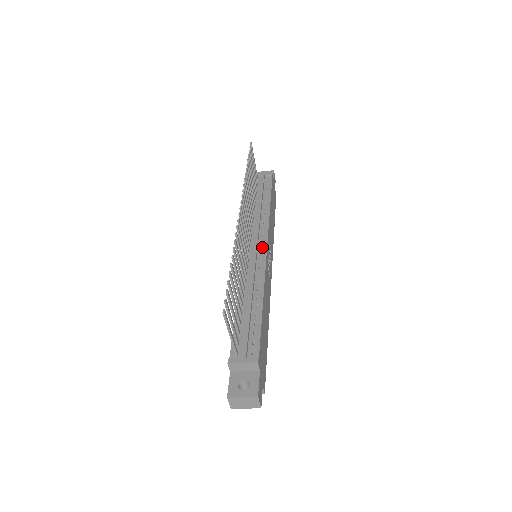
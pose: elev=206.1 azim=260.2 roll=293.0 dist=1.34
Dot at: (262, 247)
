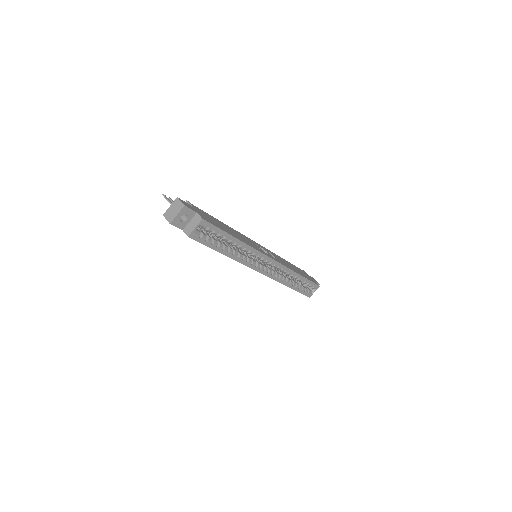
Dot at: occluded
